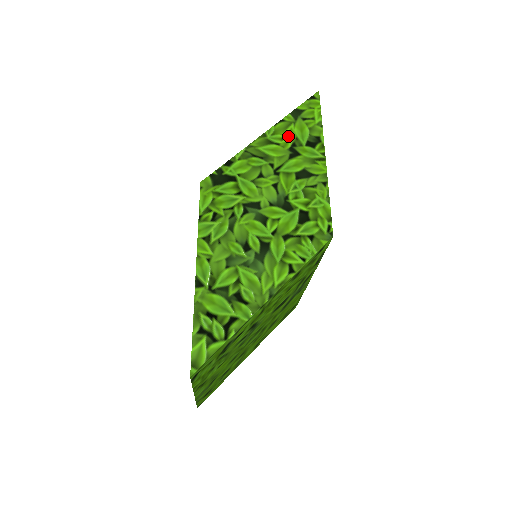
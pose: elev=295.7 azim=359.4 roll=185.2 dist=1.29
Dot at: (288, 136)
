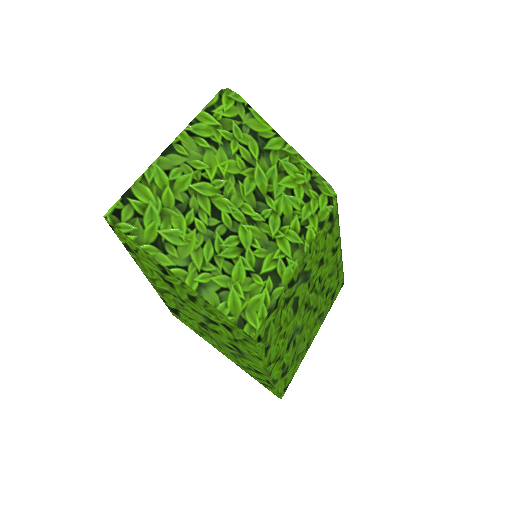
Dot at: (151, 271)
